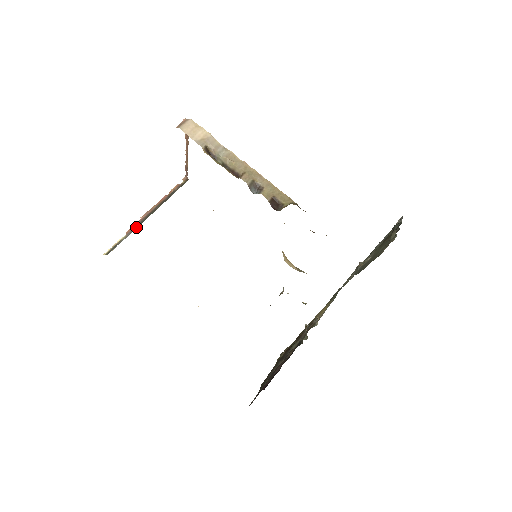
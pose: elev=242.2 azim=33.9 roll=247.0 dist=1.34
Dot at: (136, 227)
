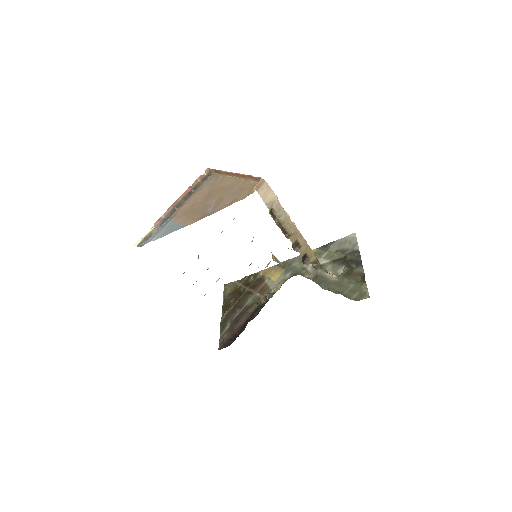
Dot at: (164, 220)
